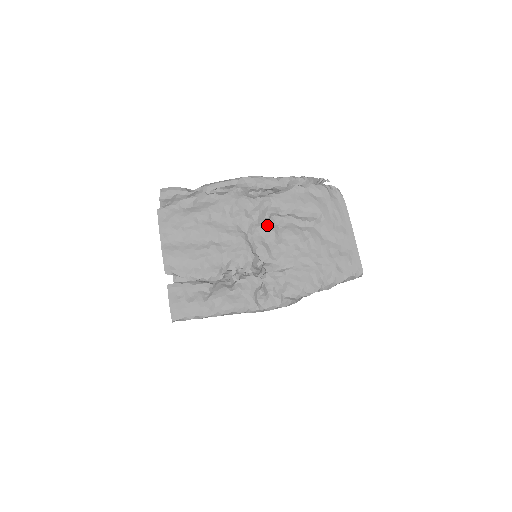
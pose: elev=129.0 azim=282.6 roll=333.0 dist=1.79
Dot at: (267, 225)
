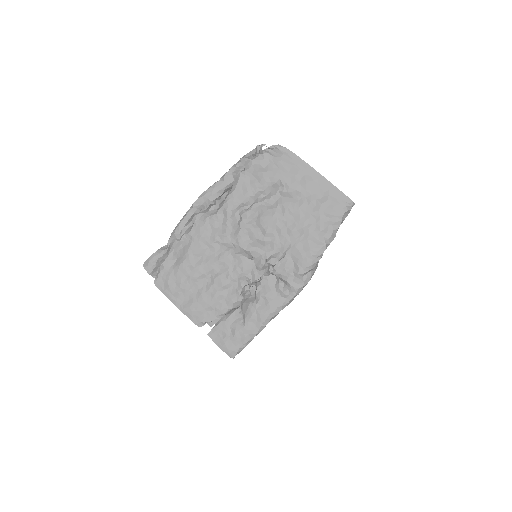
Dot at: (243, 227)
